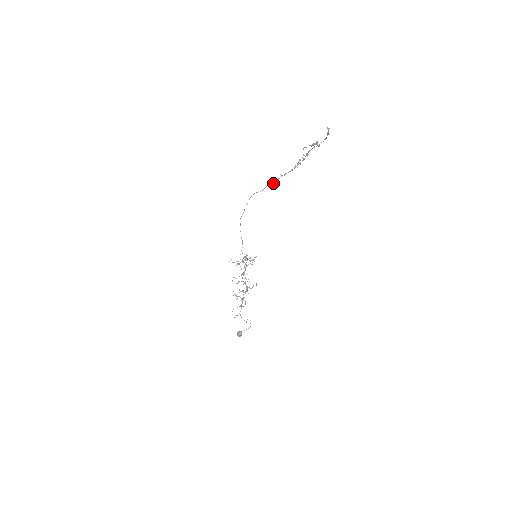
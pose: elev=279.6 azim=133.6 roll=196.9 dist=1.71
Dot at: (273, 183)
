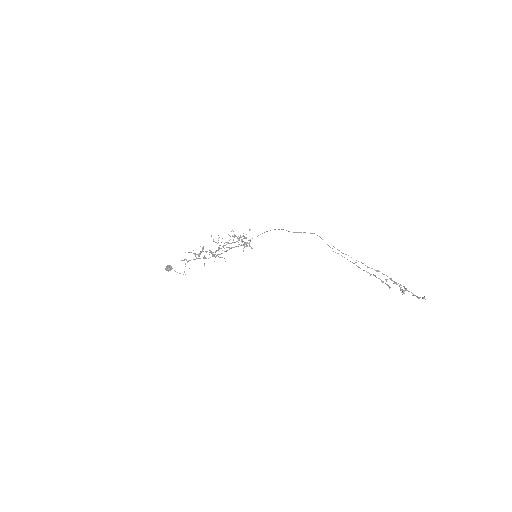
Dot at: occluded
